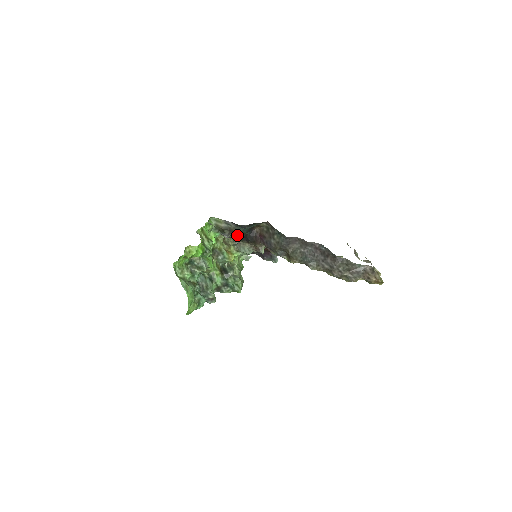
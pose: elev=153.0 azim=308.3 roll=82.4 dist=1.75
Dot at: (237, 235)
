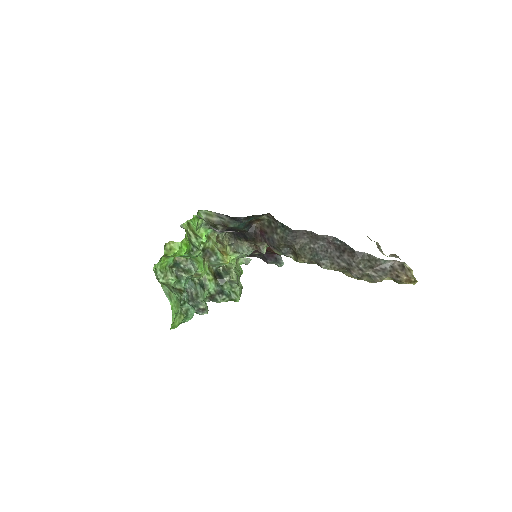
Dot at: (233, 232)
